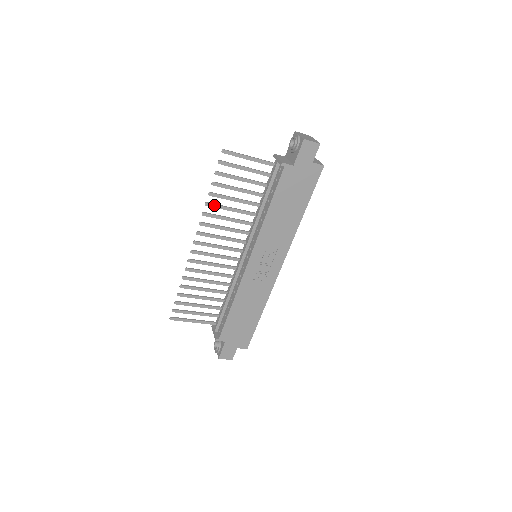
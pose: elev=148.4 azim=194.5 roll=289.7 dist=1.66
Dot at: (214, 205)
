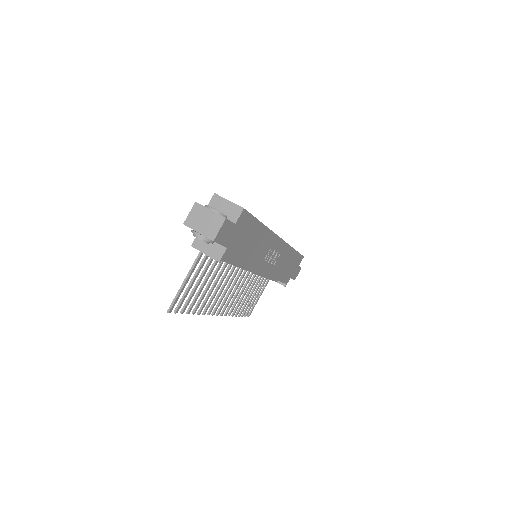
Dot at: (203, 306)
